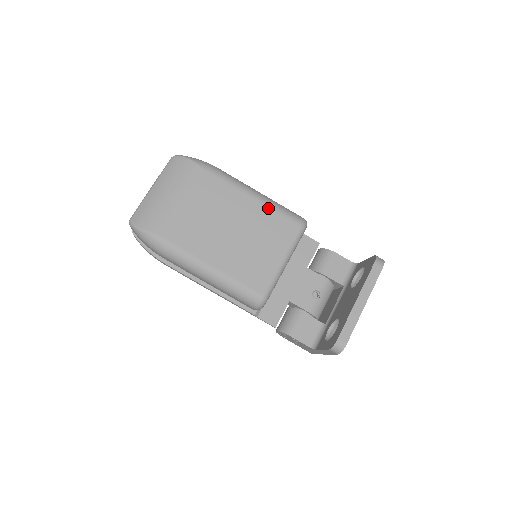
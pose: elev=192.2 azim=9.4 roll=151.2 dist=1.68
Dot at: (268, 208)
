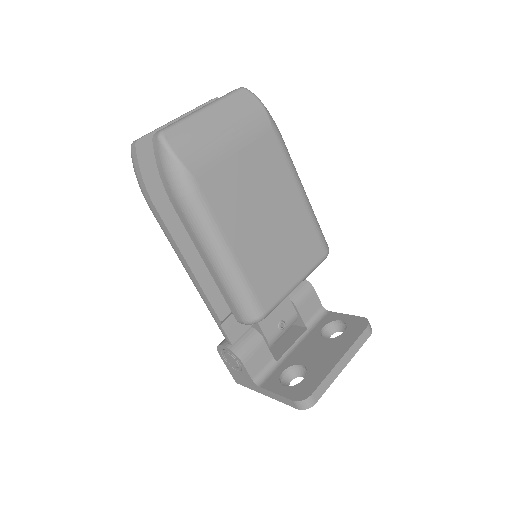
Dot at: (309, 216)
